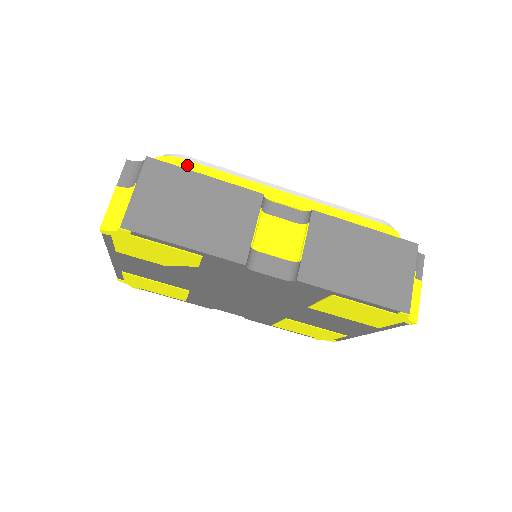
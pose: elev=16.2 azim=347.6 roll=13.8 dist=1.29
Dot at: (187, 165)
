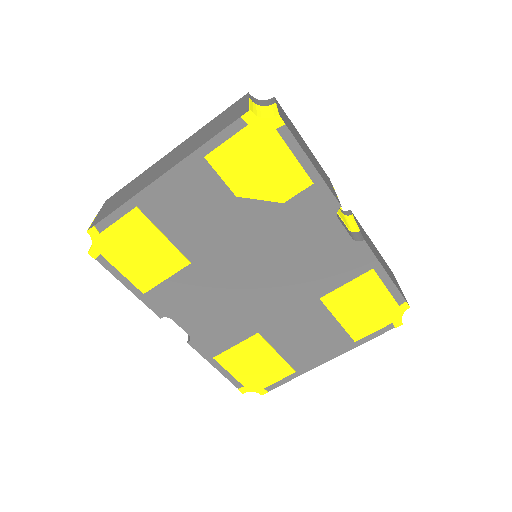
Dot at: occluded
